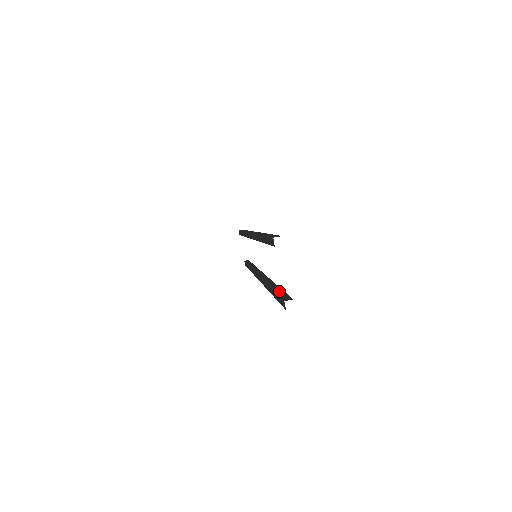
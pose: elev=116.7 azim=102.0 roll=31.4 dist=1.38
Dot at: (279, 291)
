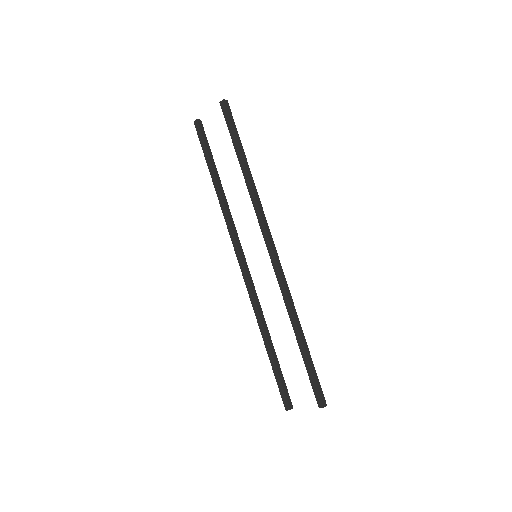
Dot at: (232, 138)
